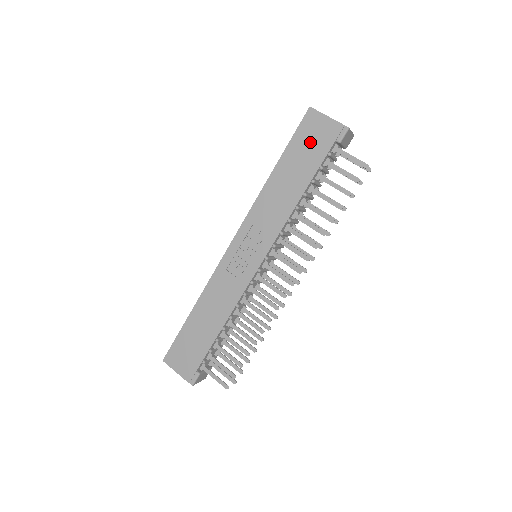
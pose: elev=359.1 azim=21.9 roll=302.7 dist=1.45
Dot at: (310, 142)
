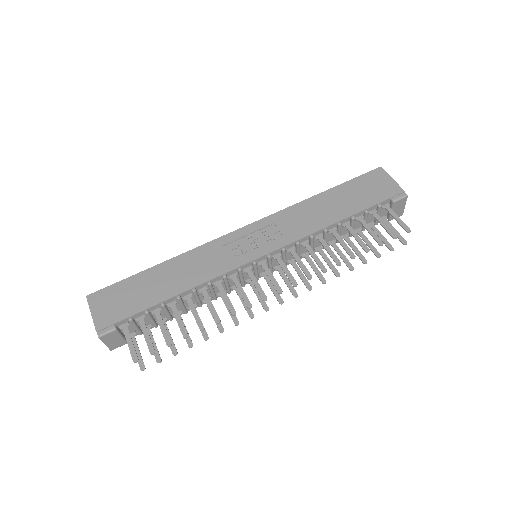
Dot at: (367, 189)
